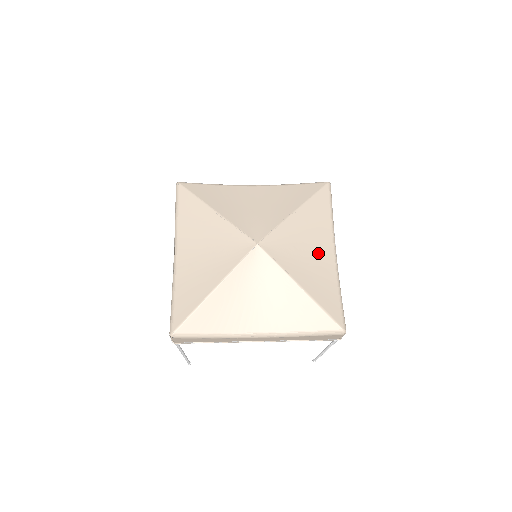
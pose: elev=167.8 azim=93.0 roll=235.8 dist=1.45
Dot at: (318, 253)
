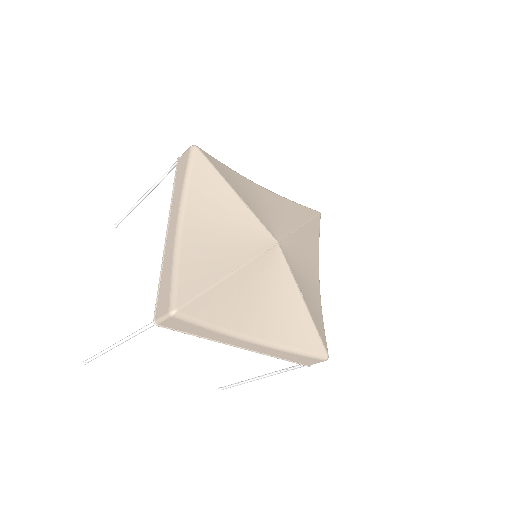
Dot at: (311, 274)
